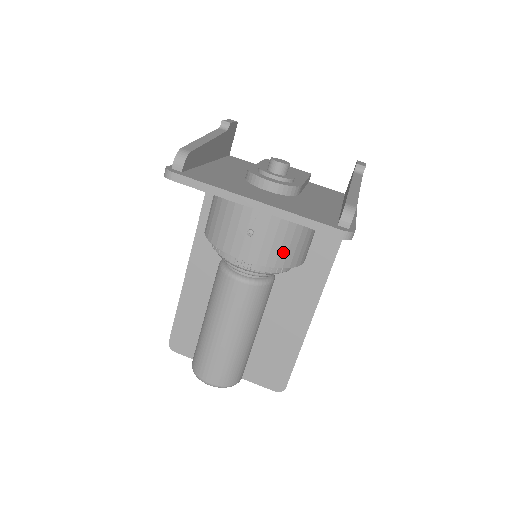
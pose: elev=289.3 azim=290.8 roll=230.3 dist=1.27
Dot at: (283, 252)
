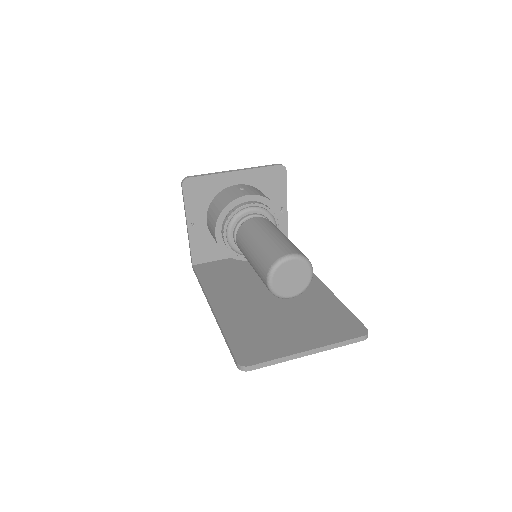
Dot at: (265, 196)
